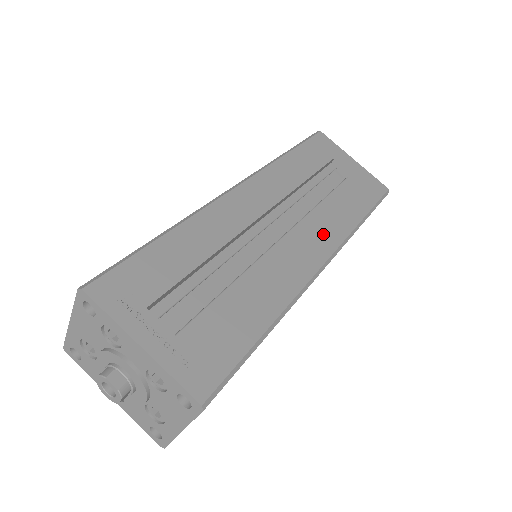
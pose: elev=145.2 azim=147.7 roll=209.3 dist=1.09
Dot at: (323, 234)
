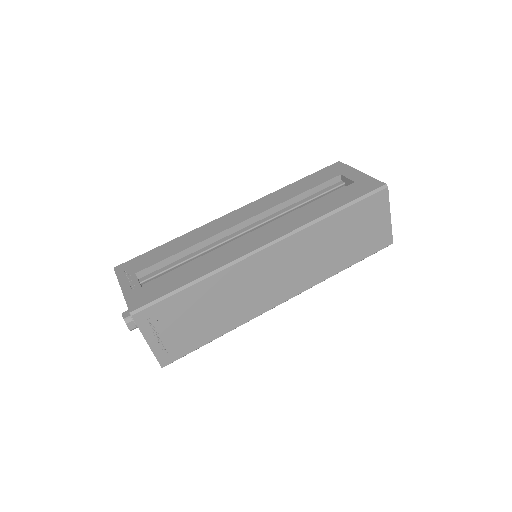
Dot at: (282, 226)
